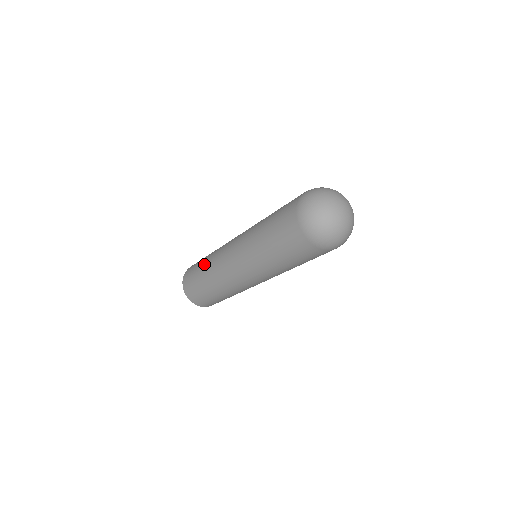
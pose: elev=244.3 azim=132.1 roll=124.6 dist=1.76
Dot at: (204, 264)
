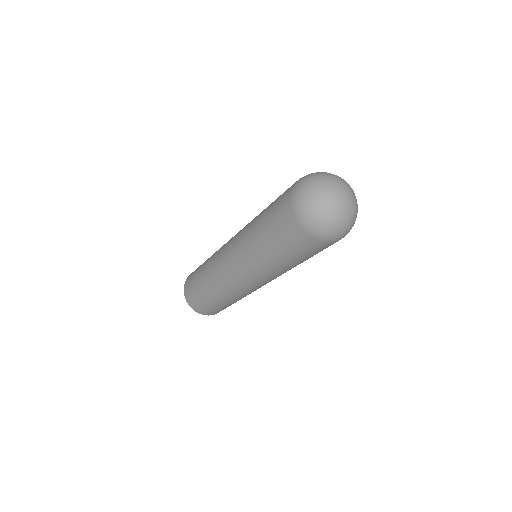
Dot at: (202, 276)
